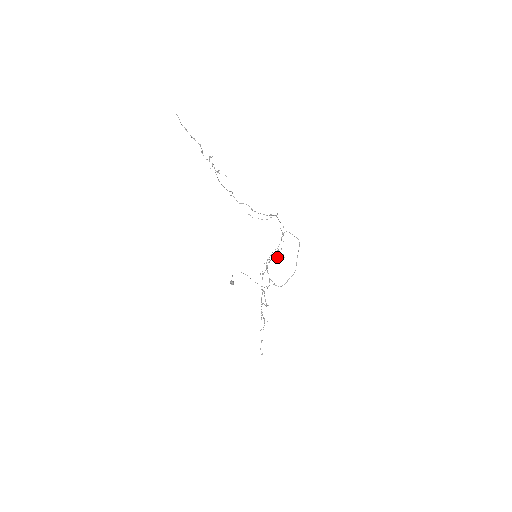
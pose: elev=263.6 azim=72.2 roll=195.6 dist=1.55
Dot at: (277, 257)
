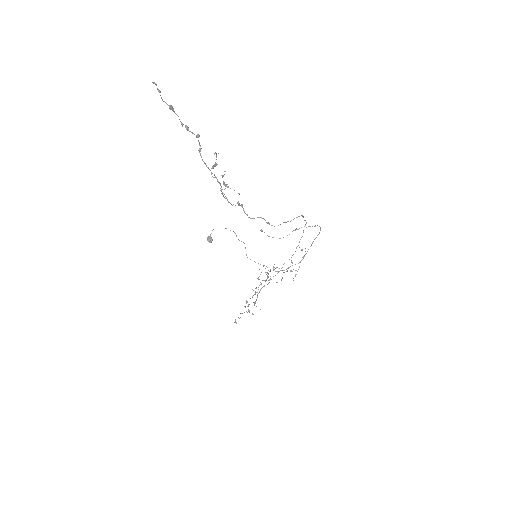
Dot at: (287, 270)
